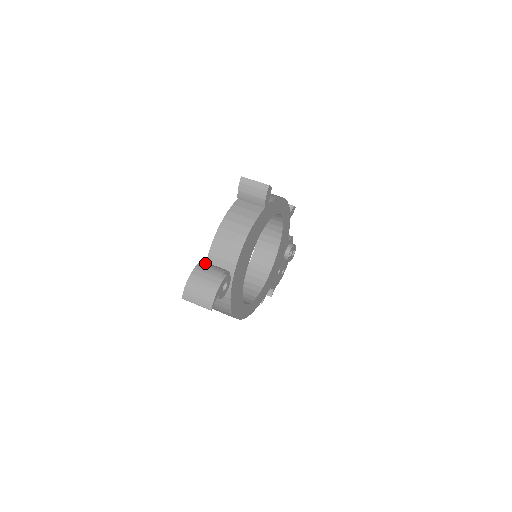
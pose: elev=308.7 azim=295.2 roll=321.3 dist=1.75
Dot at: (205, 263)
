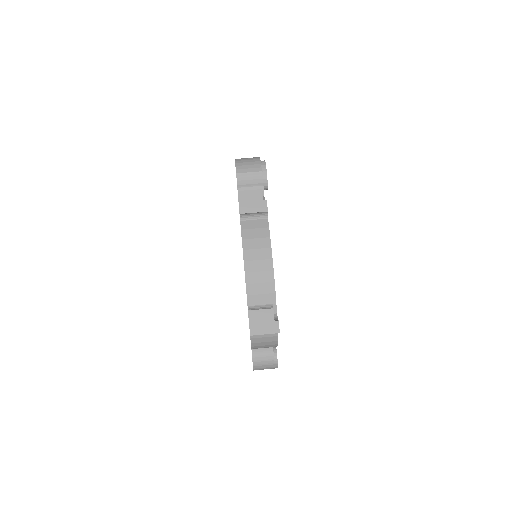
Dot at: (256, 358)
